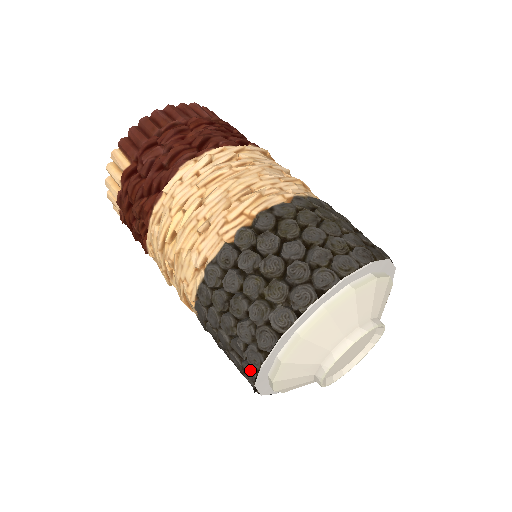
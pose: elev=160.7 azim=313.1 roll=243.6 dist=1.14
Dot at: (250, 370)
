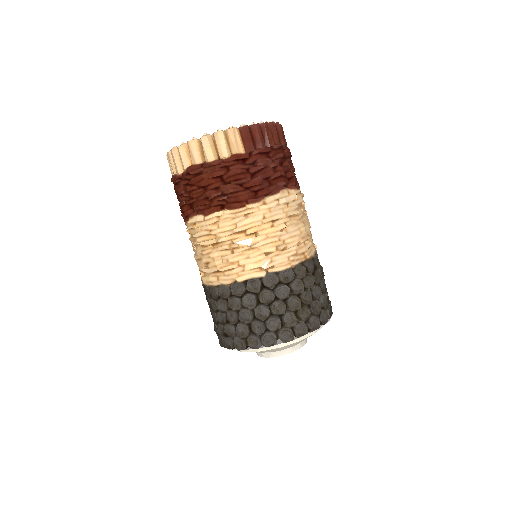
Dot at: (258, 343)
